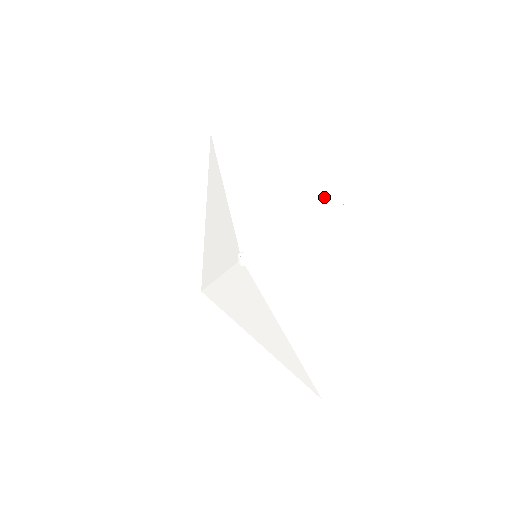
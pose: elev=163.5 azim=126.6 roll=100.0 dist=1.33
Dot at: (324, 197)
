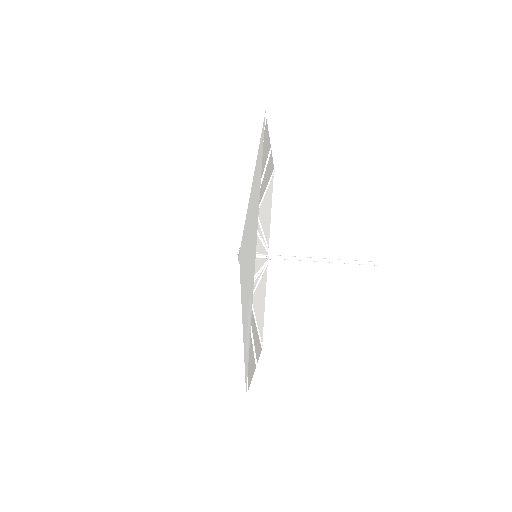
Dot at: (246, 344)
